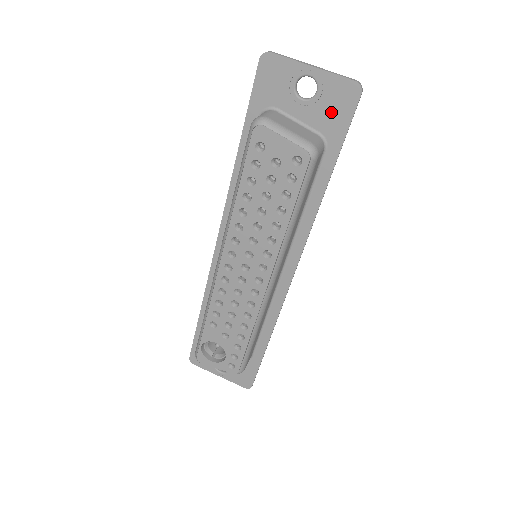
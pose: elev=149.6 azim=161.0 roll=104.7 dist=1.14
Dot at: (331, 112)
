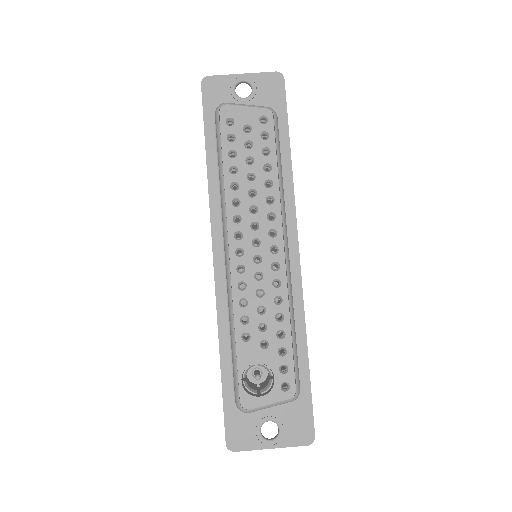
Dot at: (269, 98)
